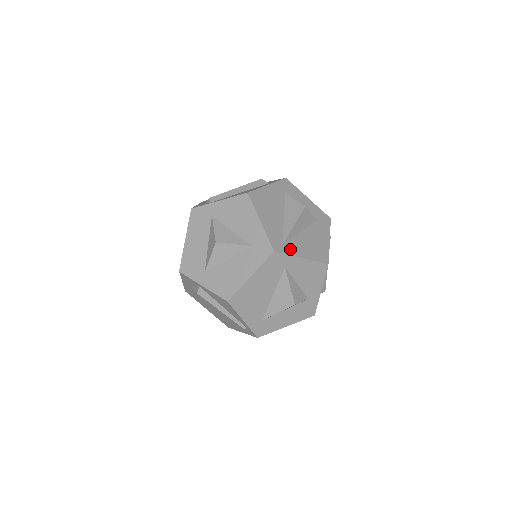
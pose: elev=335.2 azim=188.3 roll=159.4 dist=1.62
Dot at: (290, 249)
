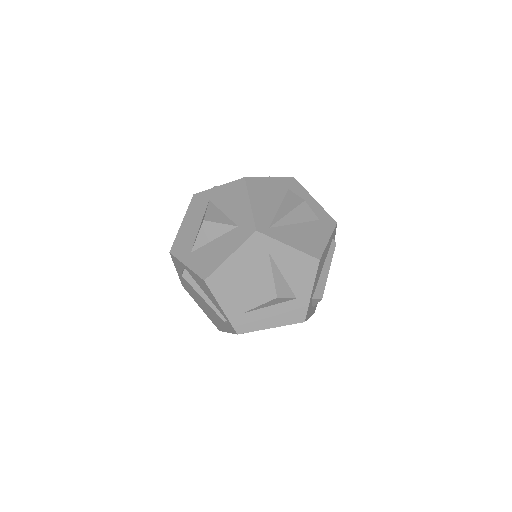
Dot at: (277, 234)
